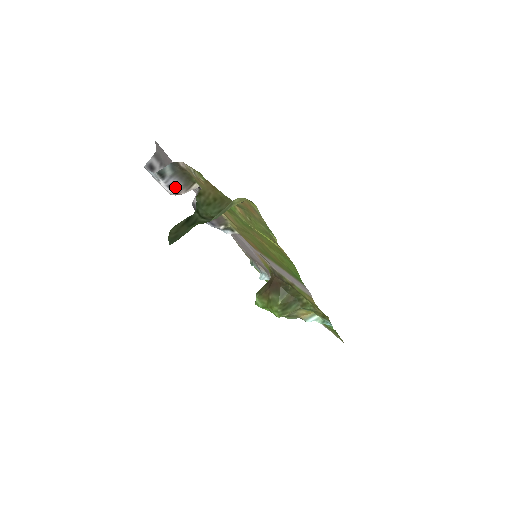
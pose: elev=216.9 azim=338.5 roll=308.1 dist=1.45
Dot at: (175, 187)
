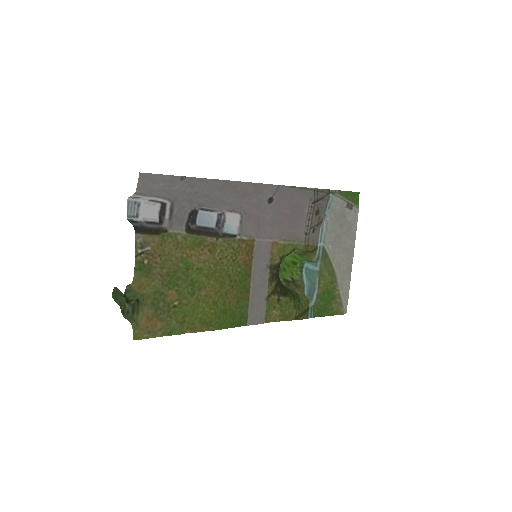
Dot at: (152, 224)
